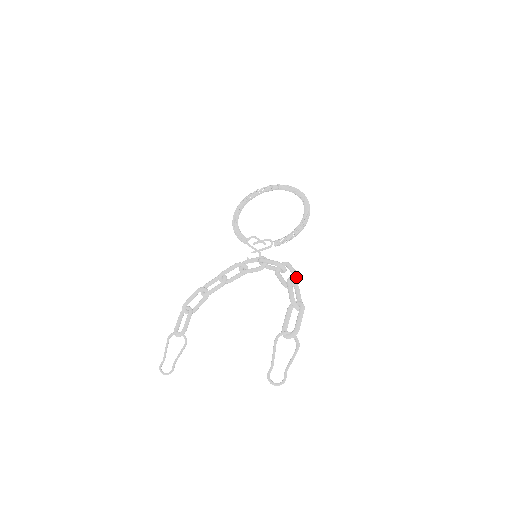
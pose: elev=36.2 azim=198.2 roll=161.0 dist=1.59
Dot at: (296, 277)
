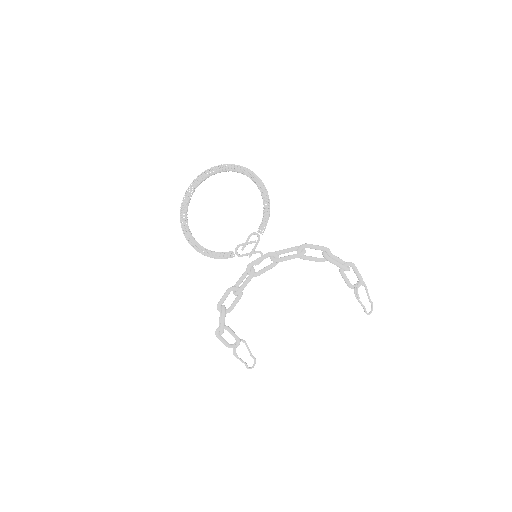
Dot at: (329, 252)
